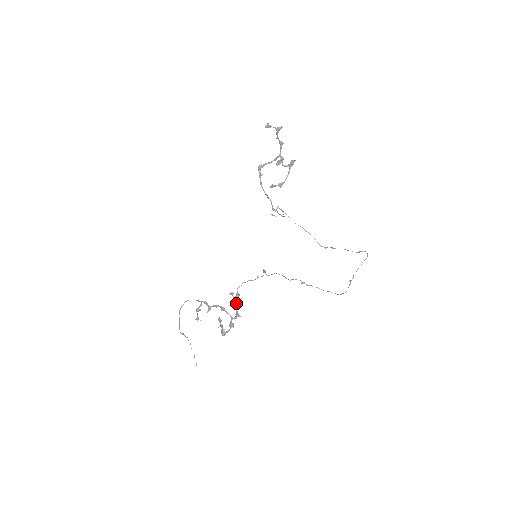
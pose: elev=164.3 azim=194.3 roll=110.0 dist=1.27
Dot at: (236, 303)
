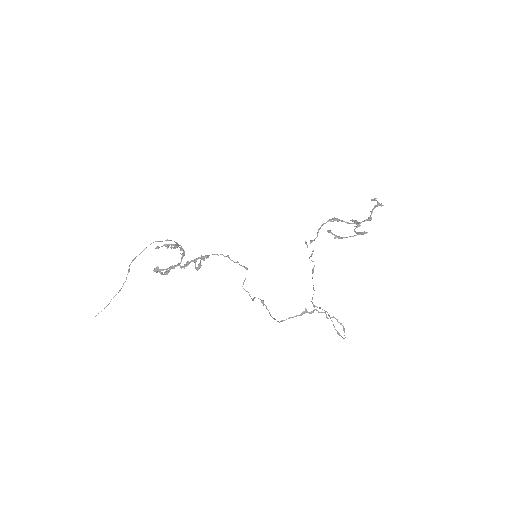
Dot at: (198, 258)
